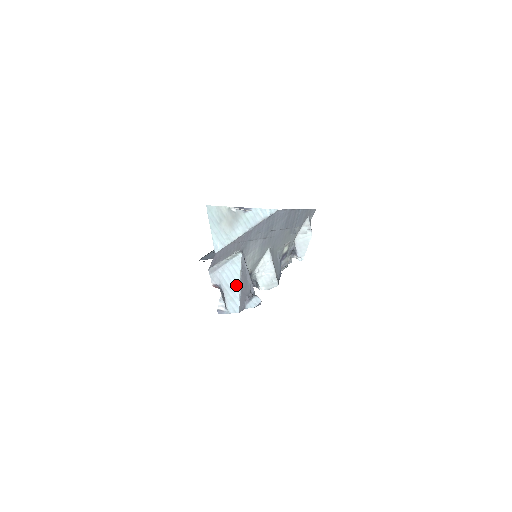
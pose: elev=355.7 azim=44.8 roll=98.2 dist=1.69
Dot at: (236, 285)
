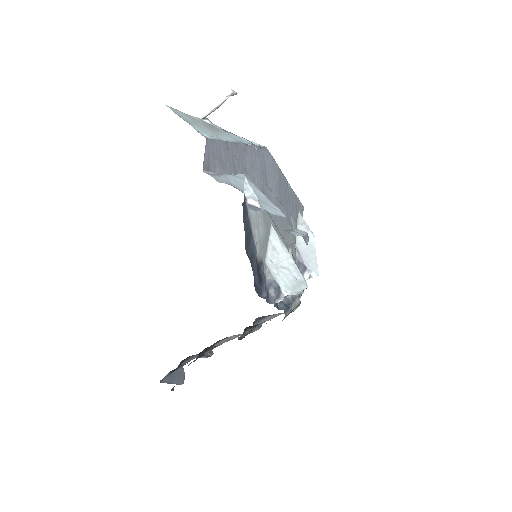
Dot at: (258, 194)
